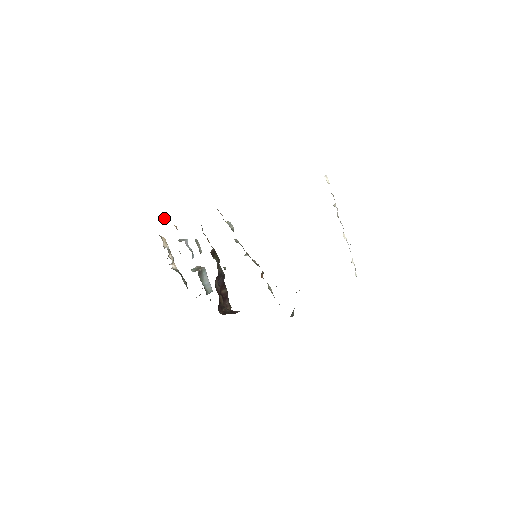
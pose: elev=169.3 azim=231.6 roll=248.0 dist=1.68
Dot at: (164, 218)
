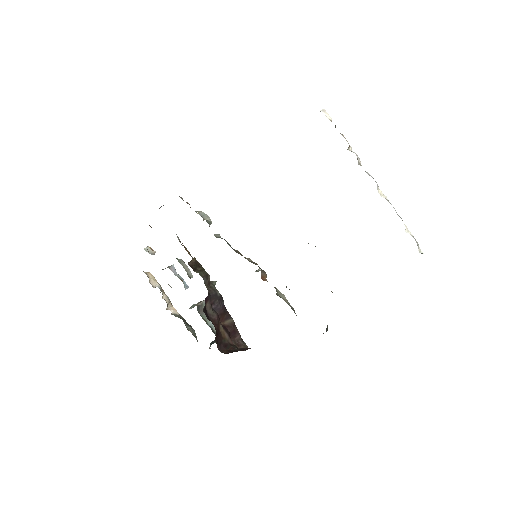
Dot at: (147, 248)
